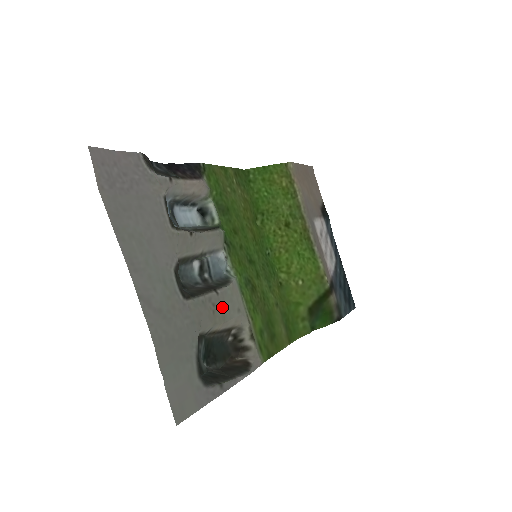
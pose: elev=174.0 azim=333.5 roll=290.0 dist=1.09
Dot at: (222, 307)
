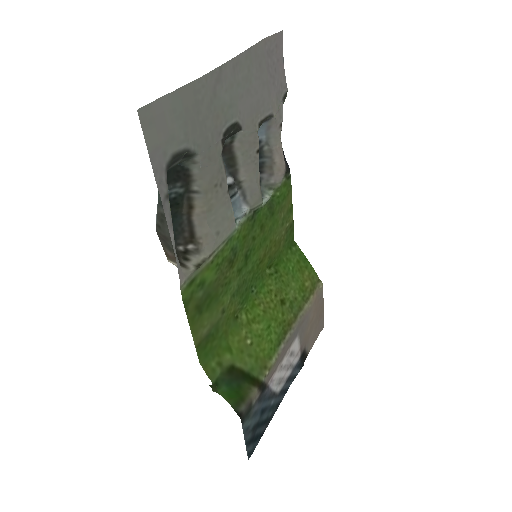
Dot at: (218, 203)
